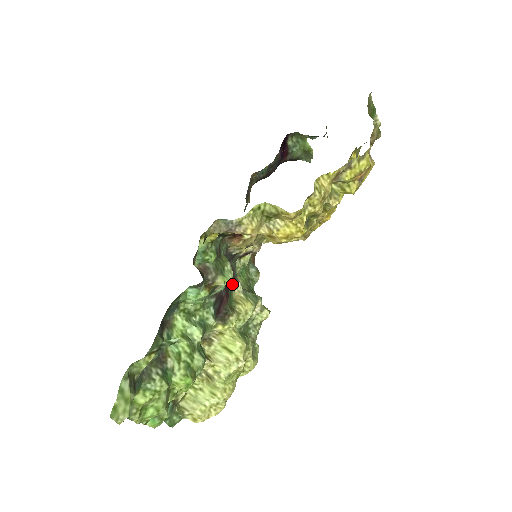
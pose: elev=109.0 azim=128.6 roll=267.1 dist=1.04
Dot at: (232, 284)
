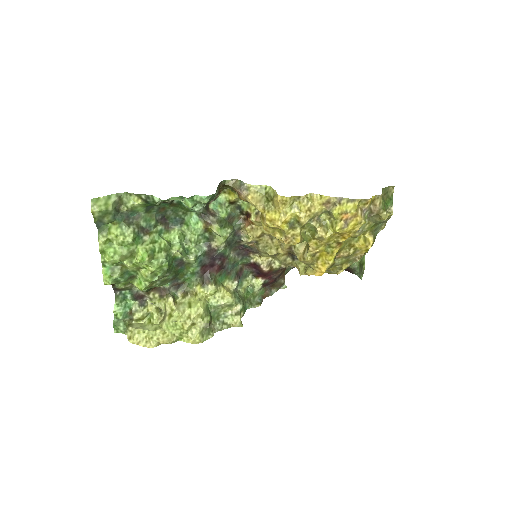
Dot at: (231, 275)
